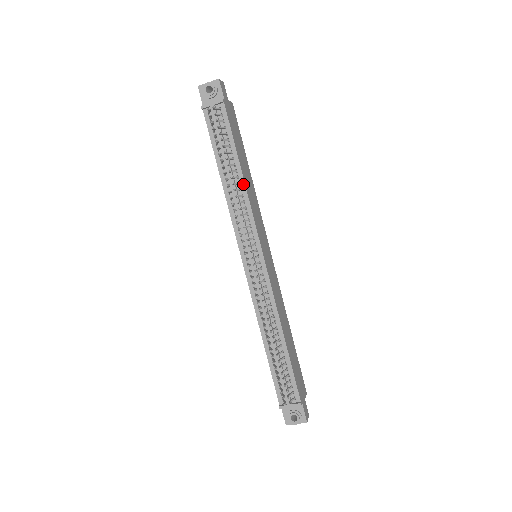
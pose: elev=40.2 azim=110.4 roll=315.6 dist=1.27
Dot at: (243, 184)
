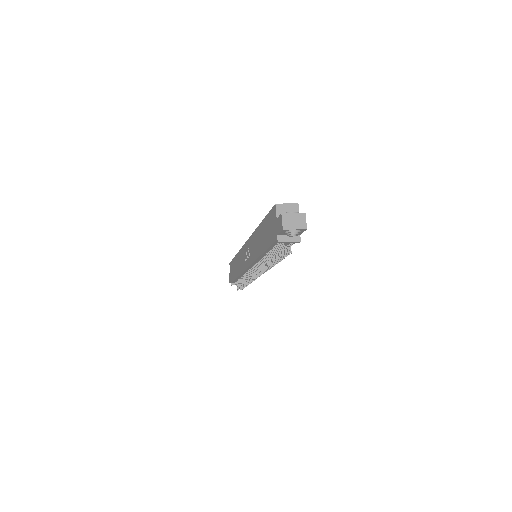
Dot at: occluded
